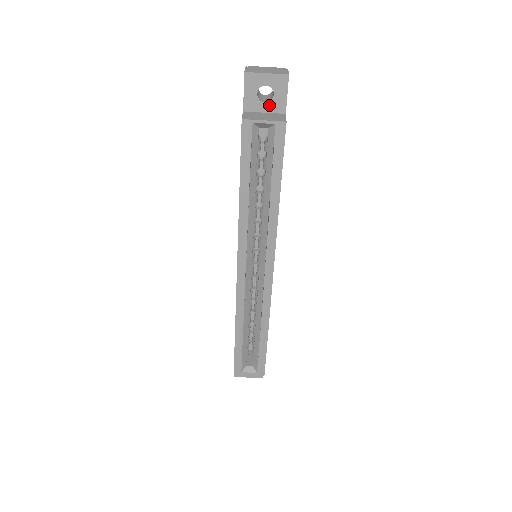
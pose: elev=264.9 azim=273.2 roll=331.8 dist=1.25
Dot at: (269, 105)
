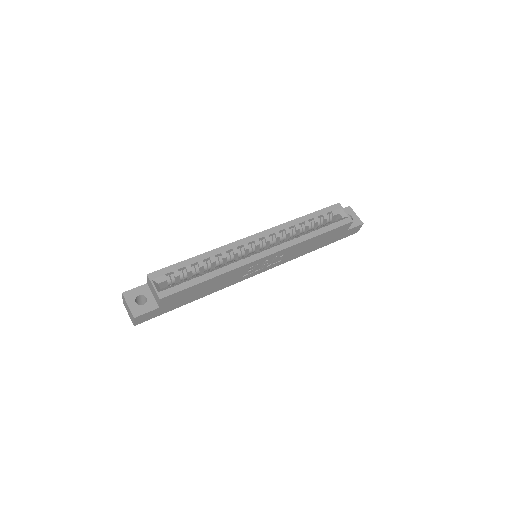
Dot at: occluded
